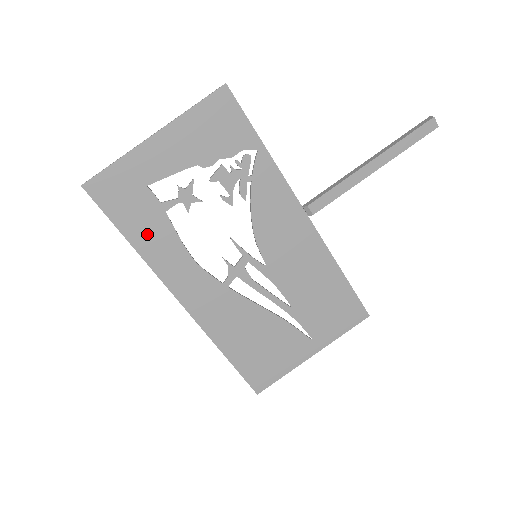
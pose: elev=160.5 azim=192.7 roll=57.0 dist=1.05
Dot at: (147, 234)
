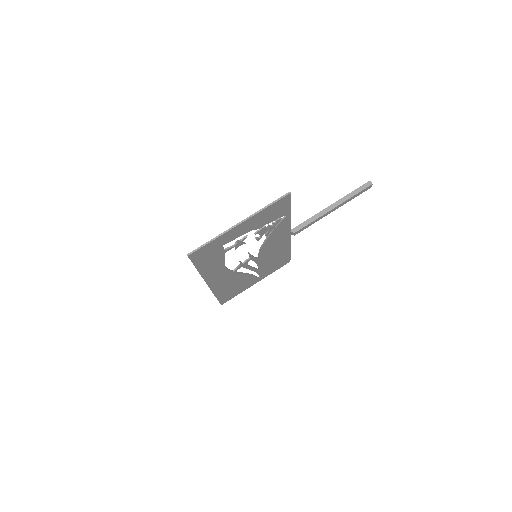
Dot at: (209, 265)
